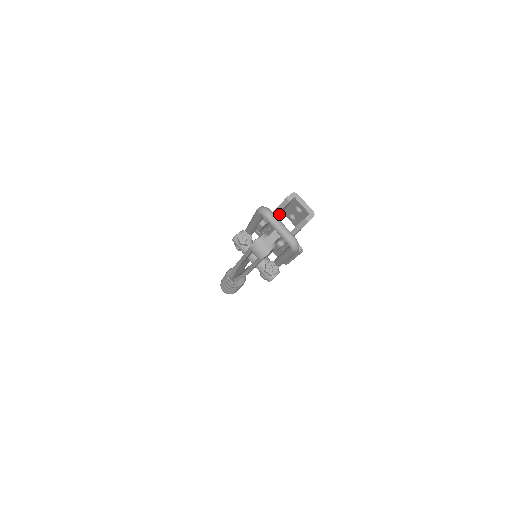
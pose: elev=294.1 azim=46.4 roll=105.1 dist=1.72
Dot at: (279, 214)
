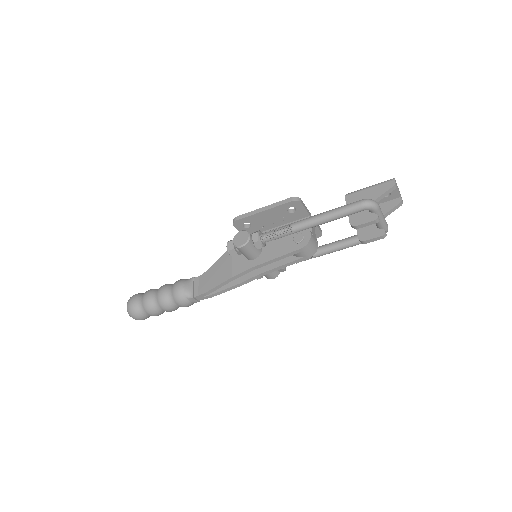
Dot at: occluded
